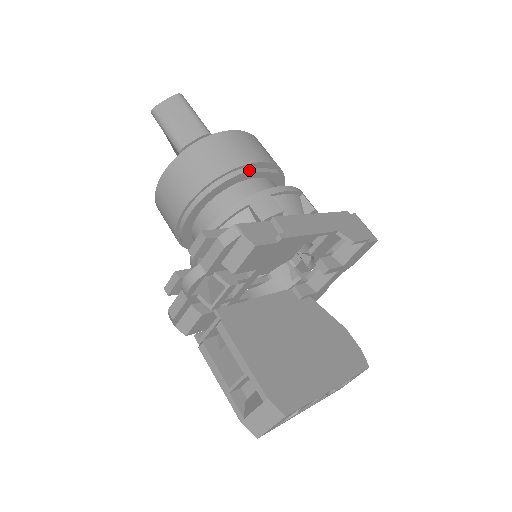
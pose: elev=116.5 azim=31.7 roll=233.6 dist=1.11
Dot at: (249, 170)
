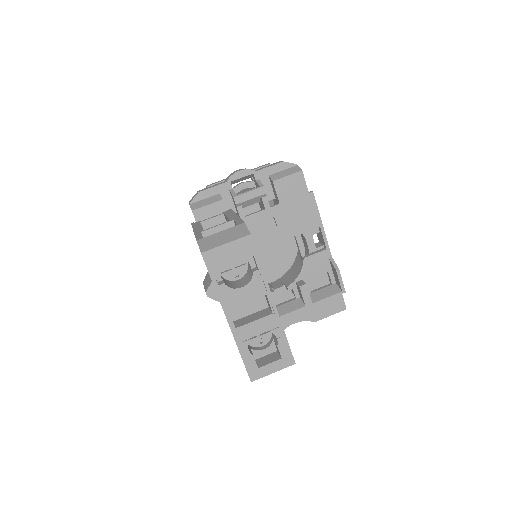
Dot at: occluded
